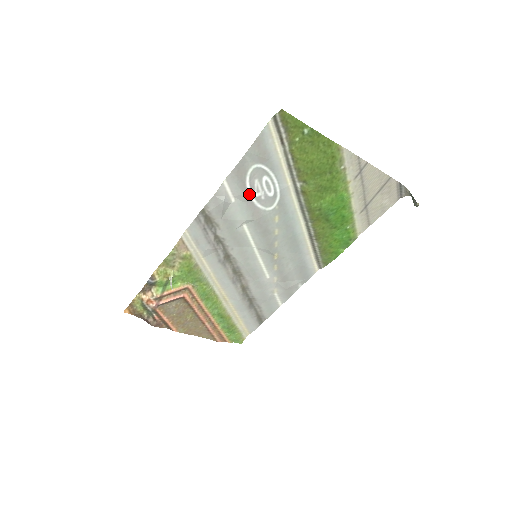
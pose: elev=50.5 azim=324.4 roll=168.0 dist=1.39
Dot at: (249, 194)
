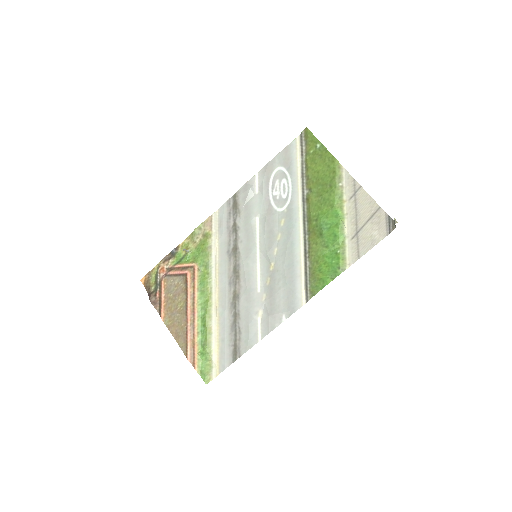
Dot at: (269, 191)
